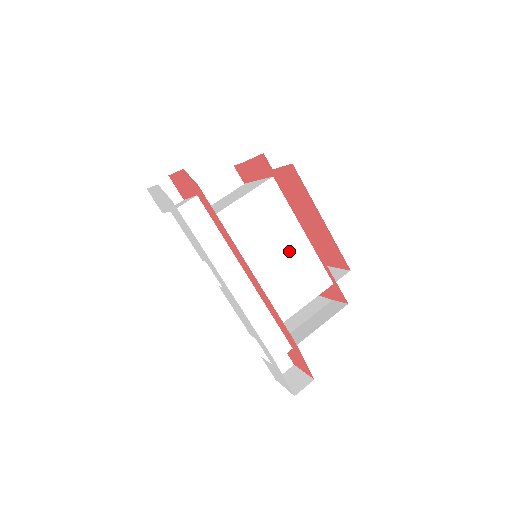
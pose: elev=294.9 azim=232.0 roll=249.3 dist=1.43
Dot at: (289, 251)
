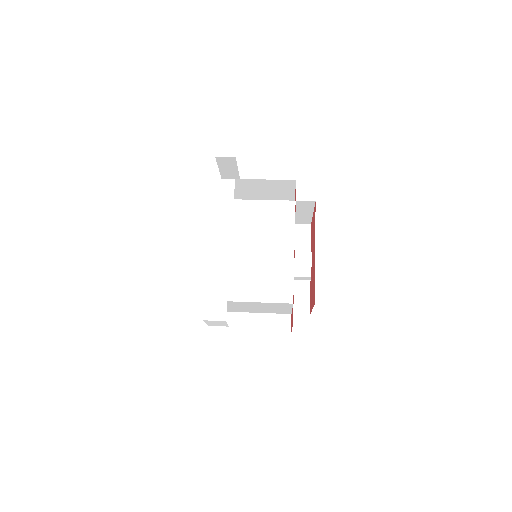
Dot at: (274, 255)
